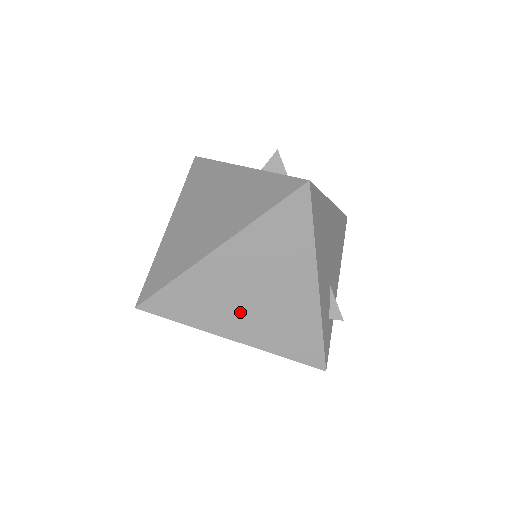
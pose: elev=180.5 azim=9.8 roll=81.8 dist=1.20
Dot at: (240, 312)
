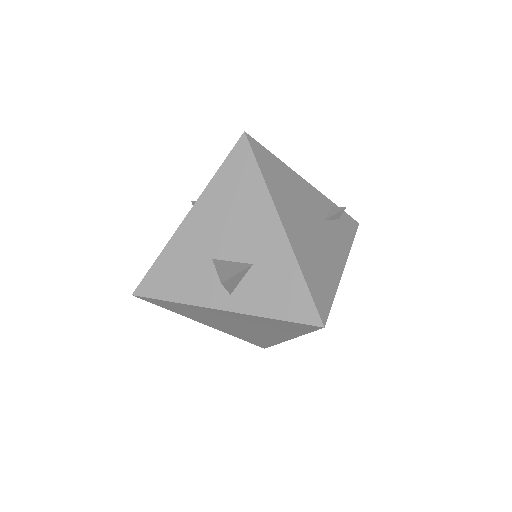
Dot at: occluded
